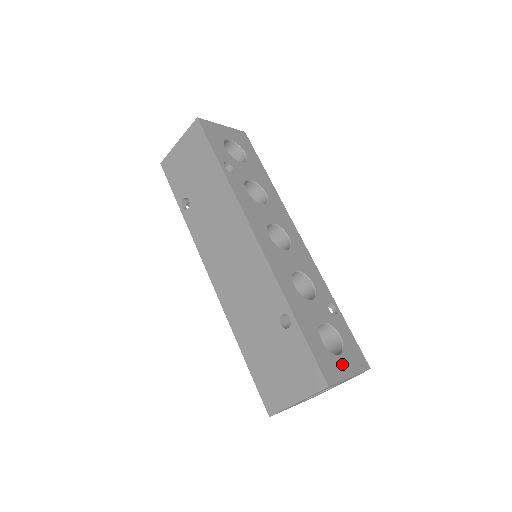
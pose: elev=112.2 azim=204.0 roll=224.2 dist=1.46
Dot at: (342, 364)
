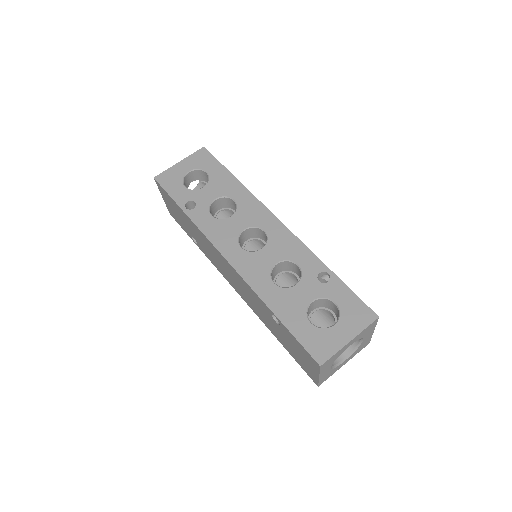
Dot at: (337, 333)
